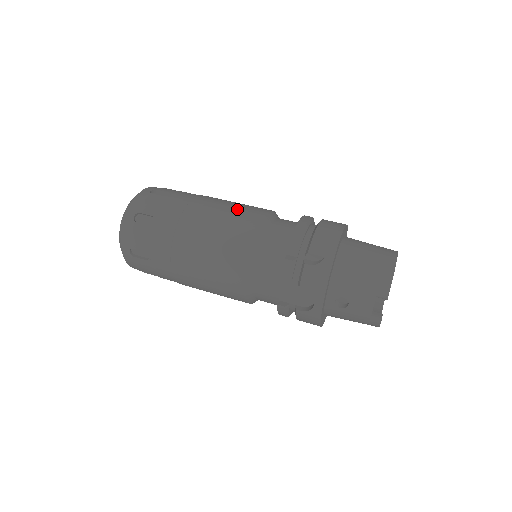
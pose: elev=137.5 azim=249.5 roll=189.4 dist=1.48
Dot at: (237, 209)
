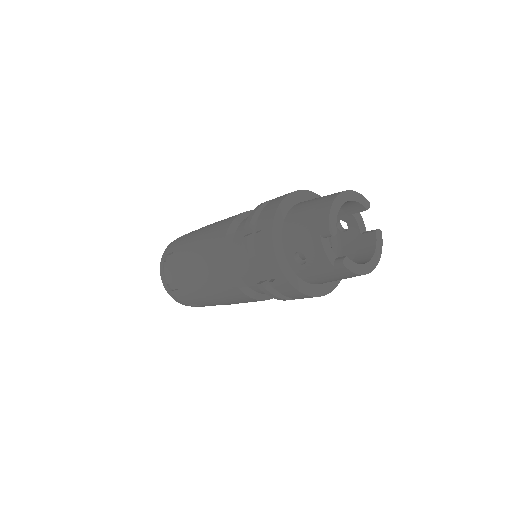
Dot at: occluded
